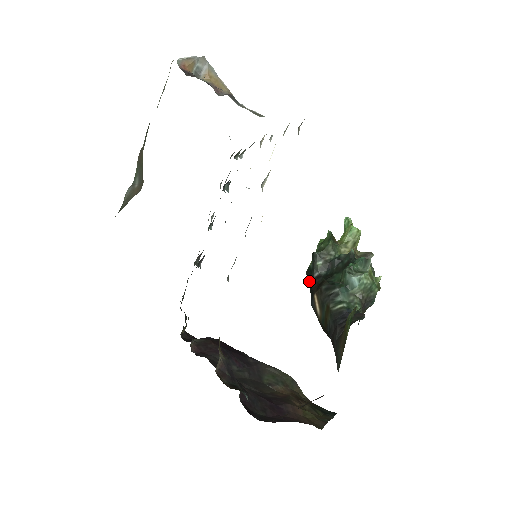
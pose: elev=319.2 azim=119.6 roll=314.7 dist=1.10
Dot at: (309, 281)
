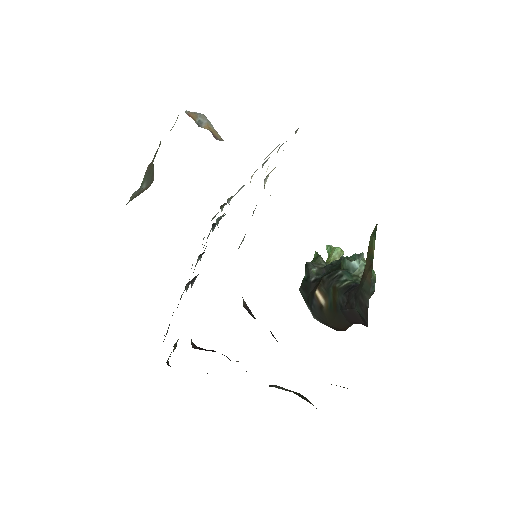
Dot at: (305, 291)
